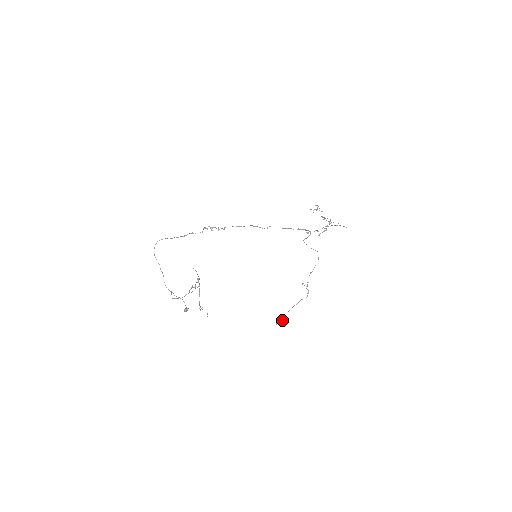
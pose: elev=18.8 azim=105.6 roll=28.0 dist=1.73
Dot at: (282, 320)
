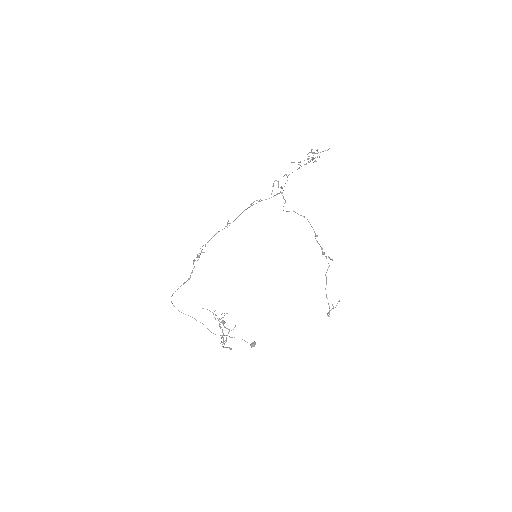
Dot at: (335, 307)
